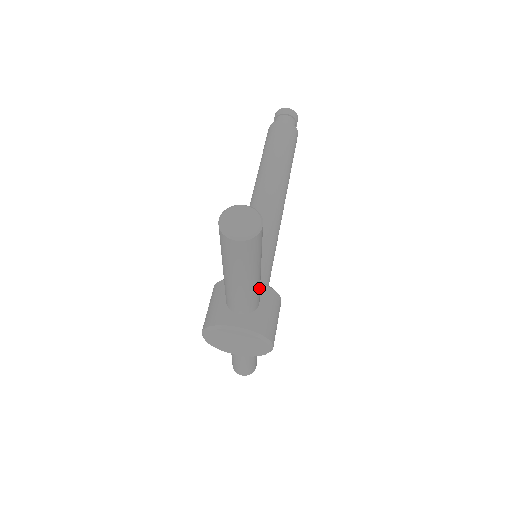
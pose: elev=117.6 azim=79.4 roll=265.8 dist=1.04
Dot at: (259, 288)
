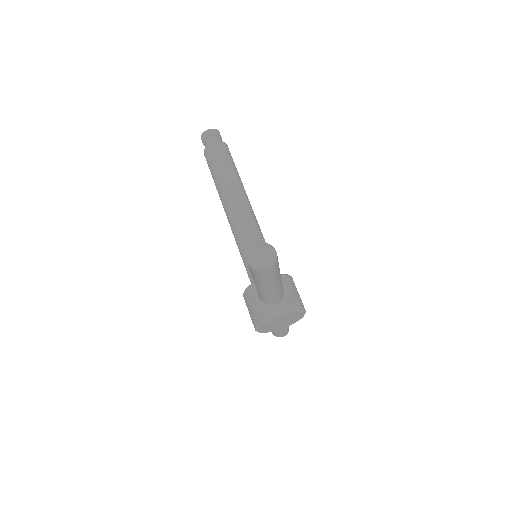
Dot at: occluded
